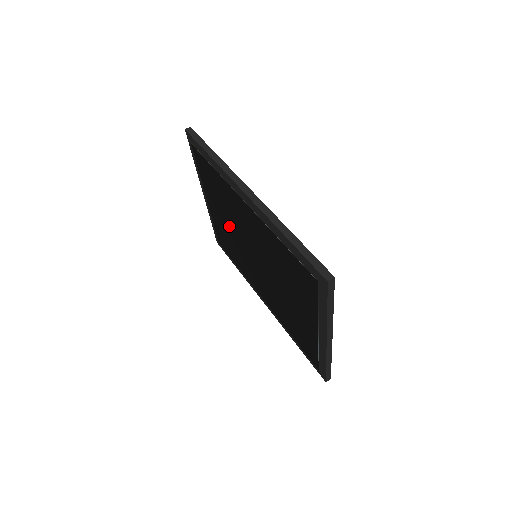
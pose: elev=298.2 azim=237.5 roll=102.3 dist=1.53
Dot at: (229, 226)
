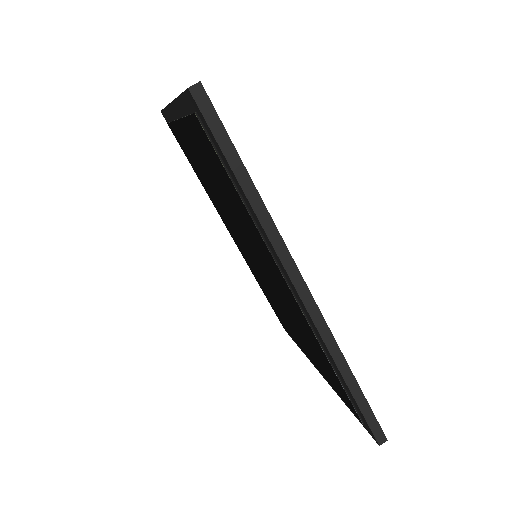
Dot at: (218, 194)
